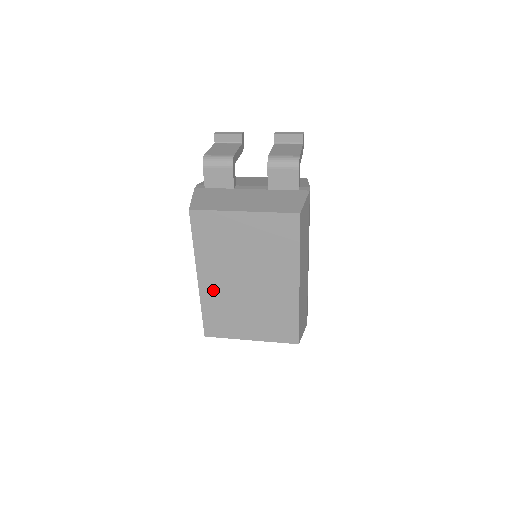
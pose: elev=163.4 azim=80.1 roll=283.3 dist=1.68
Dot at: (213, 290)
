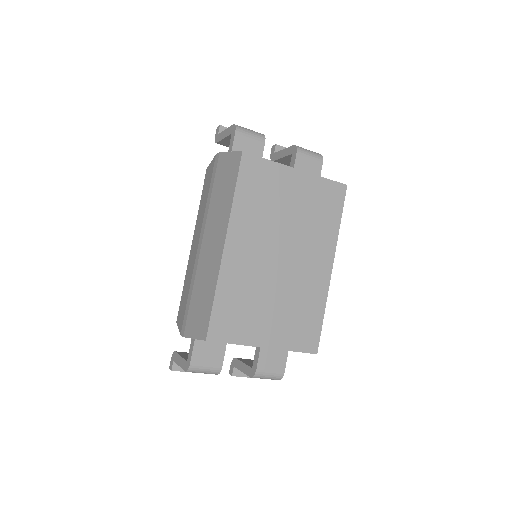
Dot at: (239, 265)
